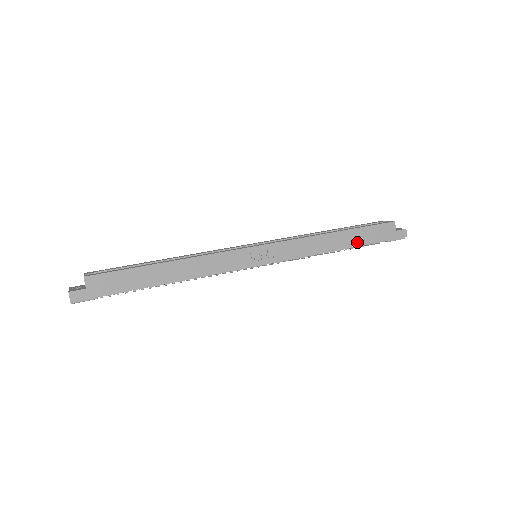
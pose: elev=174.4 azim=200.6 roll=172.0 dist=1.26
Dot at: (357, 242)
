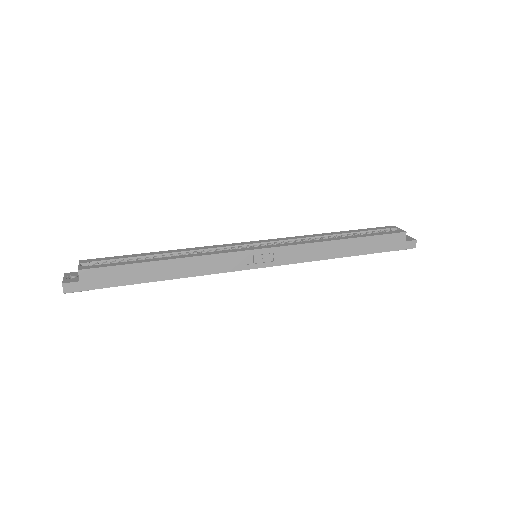
Dot at: (362, 250)
